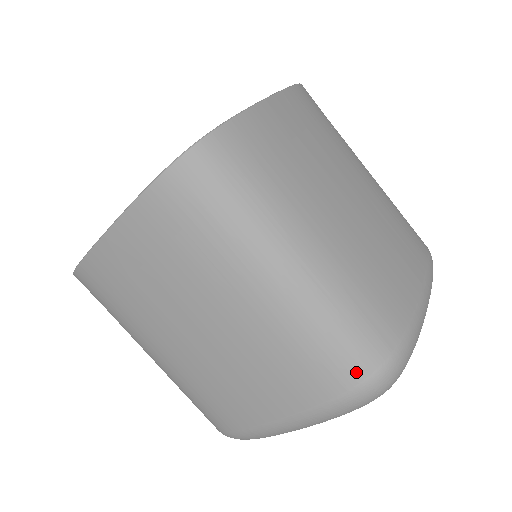
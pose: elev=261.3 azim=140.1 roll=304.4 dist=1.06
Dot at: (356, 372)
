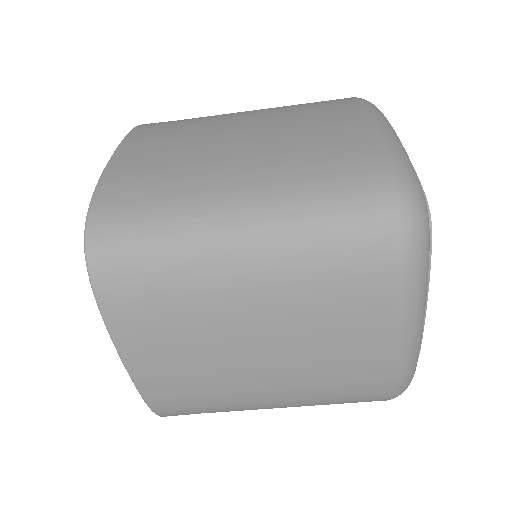
Dot at: (379, 232)
